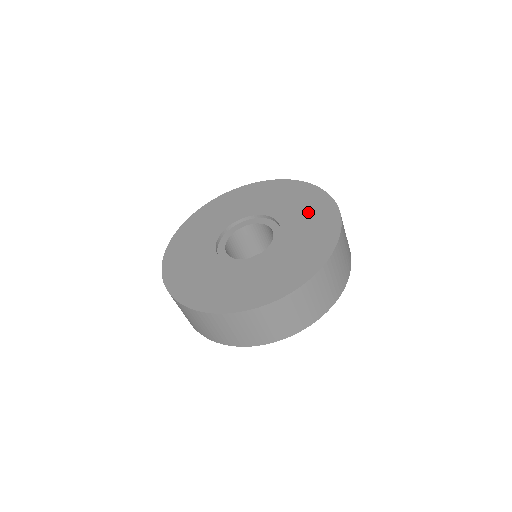
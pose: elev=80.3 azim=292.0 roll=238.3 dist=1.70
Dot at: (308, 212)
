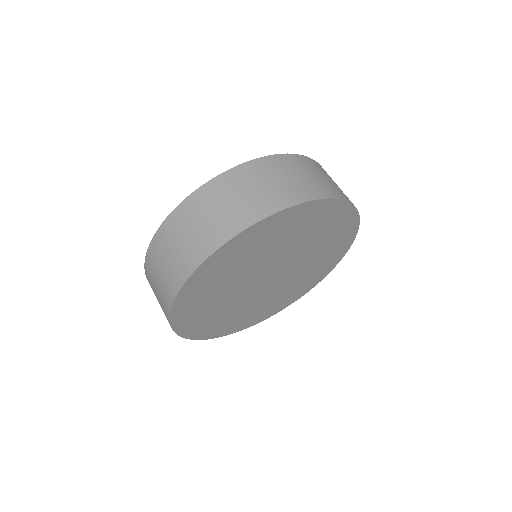
Dot at: occluded
